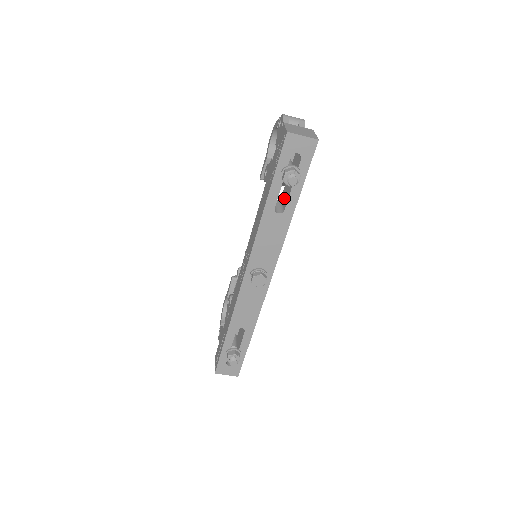
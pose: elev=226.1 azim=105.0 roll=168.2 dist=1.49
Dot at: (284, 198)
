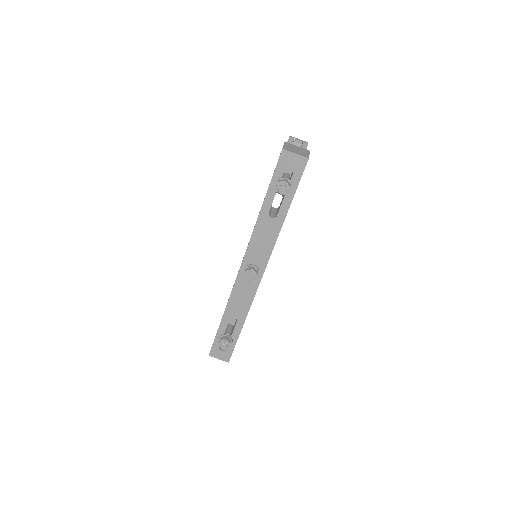
Dot at: occluded
